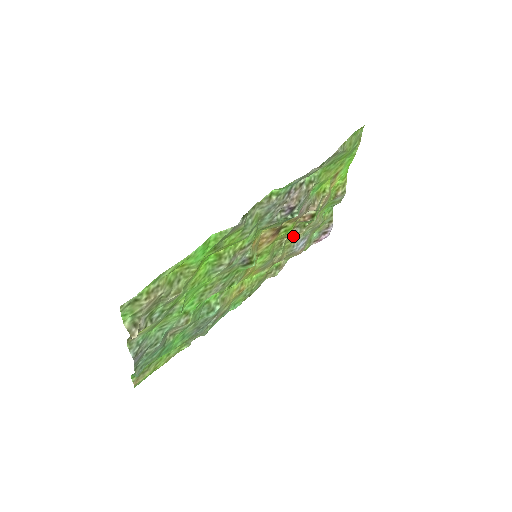
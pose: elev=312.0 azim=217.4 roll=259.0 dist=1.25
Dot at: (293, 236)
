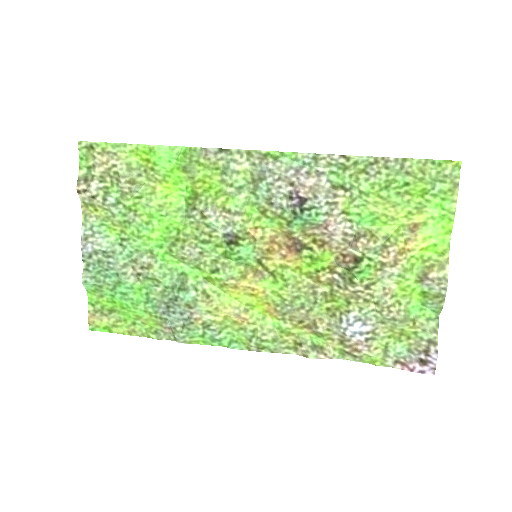
Dot at: (335, 292)
